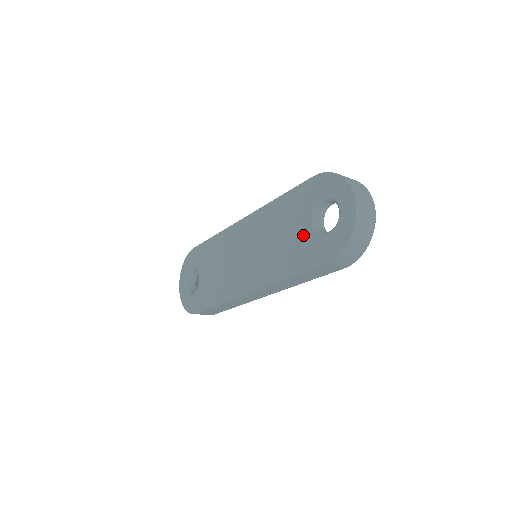
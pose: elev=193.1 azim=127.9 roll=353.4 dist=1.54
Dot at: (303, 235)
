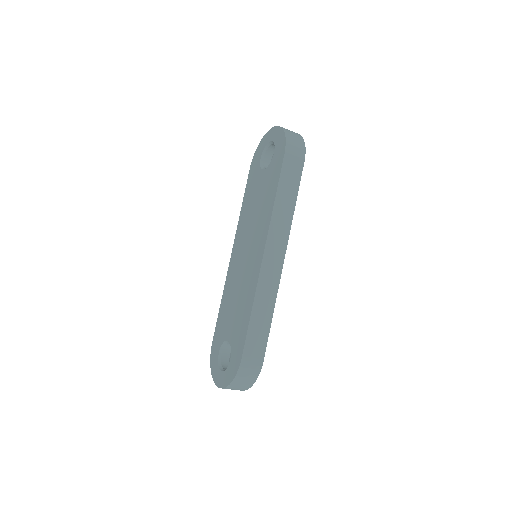
Dot at: (265, 178)
